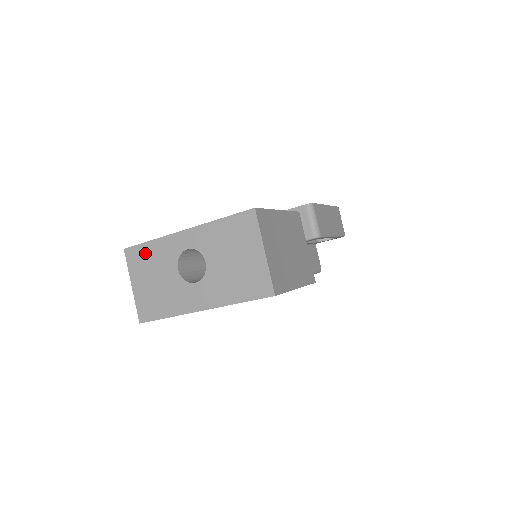
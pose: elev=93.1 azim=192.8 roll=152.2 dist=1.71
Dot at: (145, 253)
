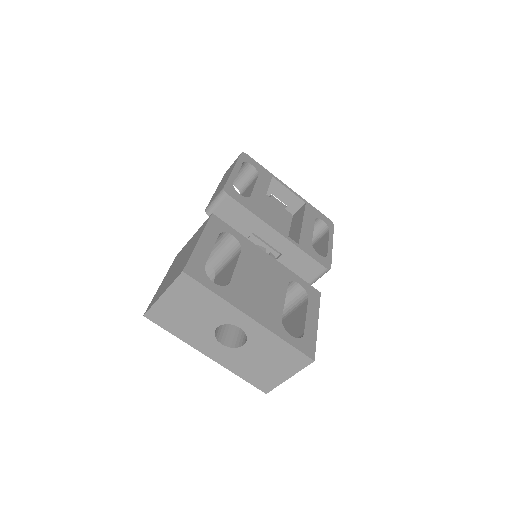
Dot at: (201, 294)
